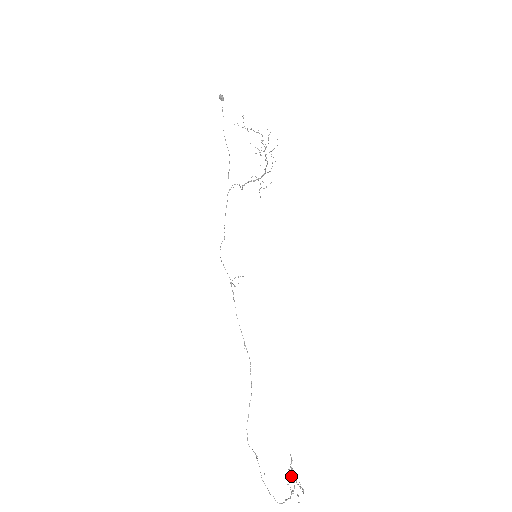
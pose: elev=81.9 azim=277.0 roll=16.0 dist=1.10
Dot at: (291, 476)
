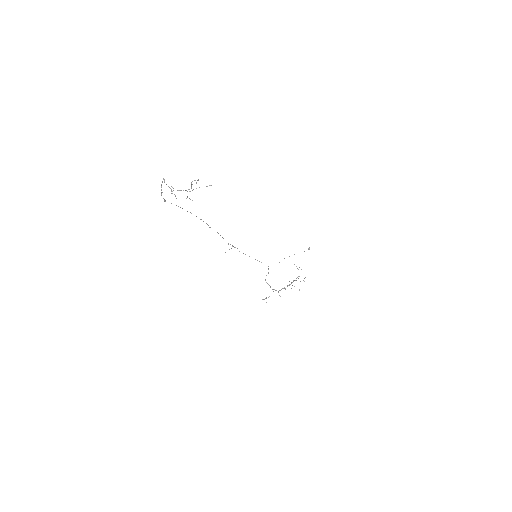
Dot at: occluded
